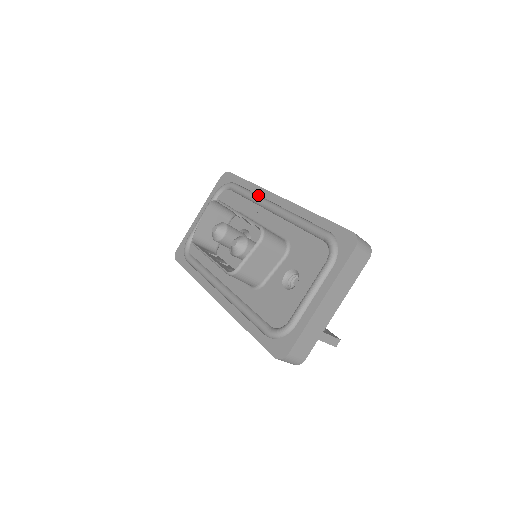
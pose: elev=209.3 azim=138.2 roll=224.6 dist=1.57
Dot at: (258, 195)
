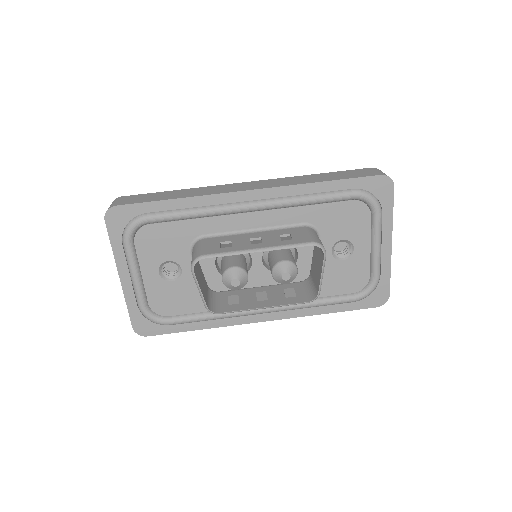
Dot at: (211, 206)
